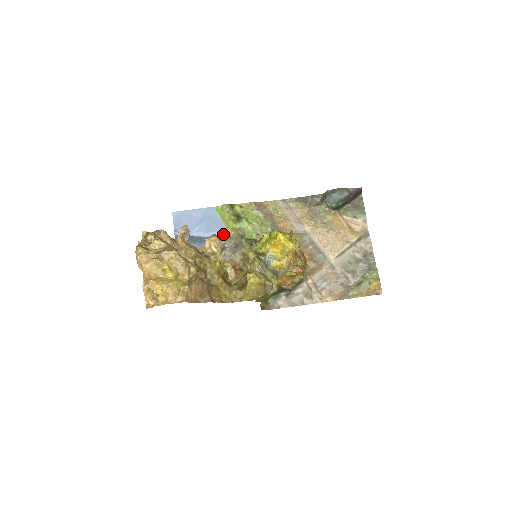
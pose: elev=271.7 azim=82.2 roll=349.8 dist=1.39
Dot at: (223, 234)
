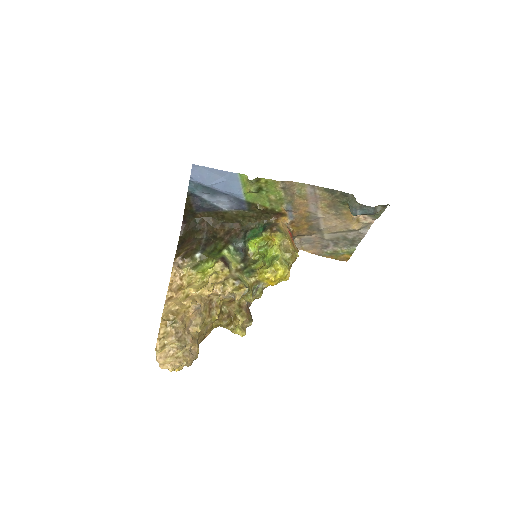
Dot at: (229, 291)
